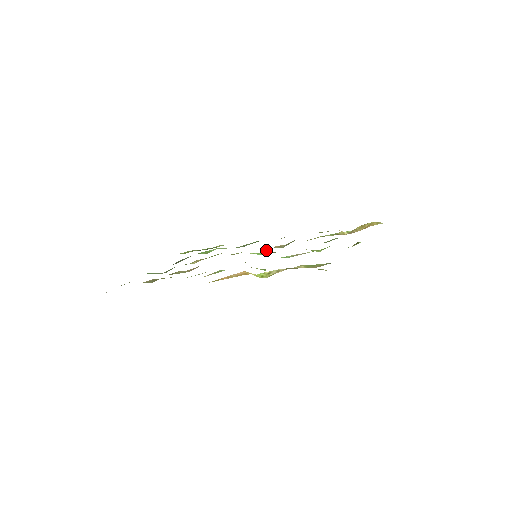
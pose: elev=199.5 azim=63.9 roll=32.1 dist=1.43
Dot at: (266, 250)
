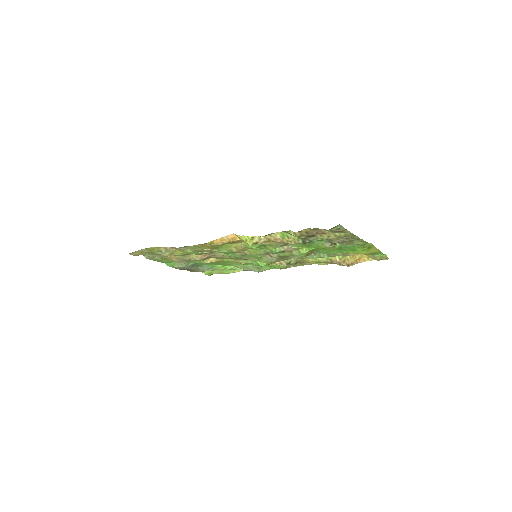
Dot at: (269, 263)
